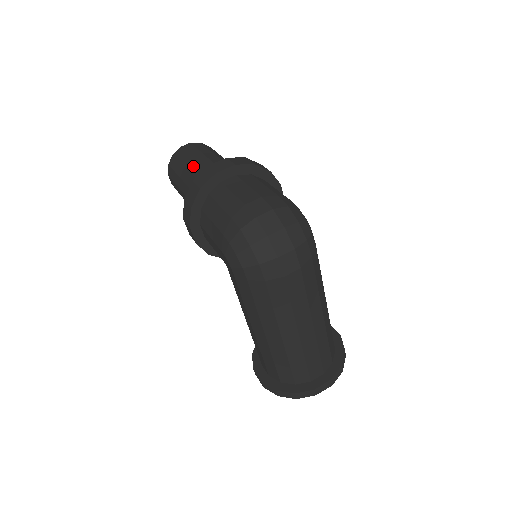
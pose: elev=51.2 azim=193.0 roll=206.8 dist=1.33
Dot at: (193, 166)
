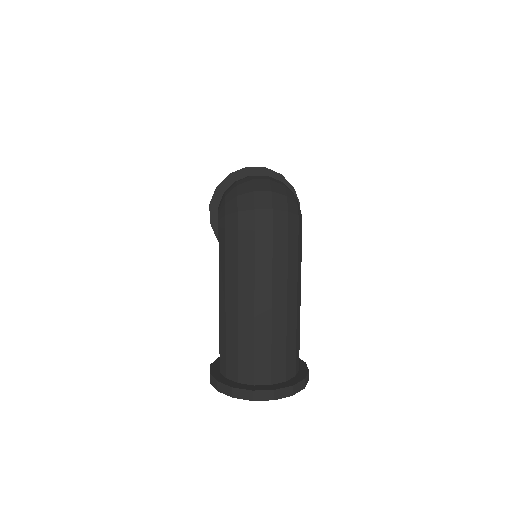
Dot at: occluded
